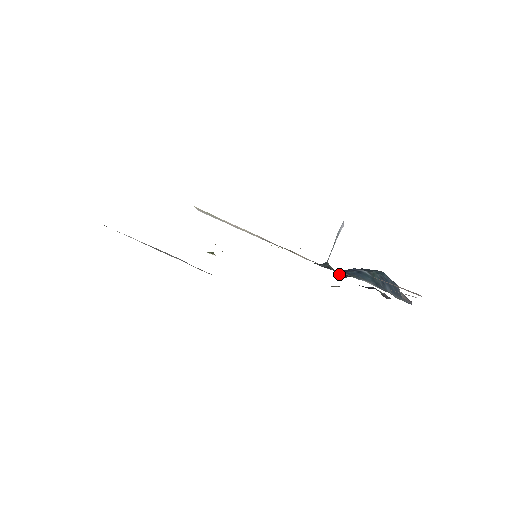
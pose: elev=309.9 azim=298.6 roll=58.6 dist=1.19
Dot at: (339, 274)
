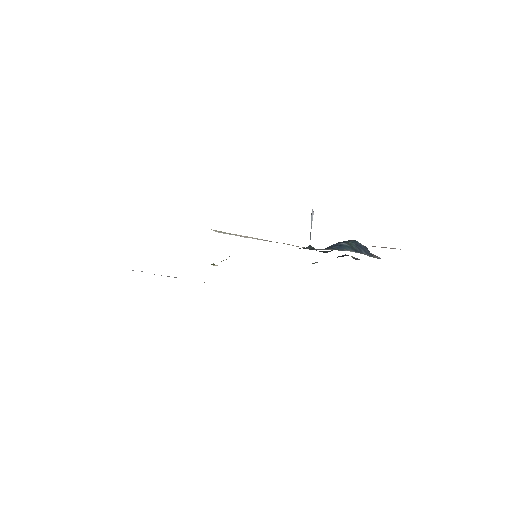
Dot at: occluded
